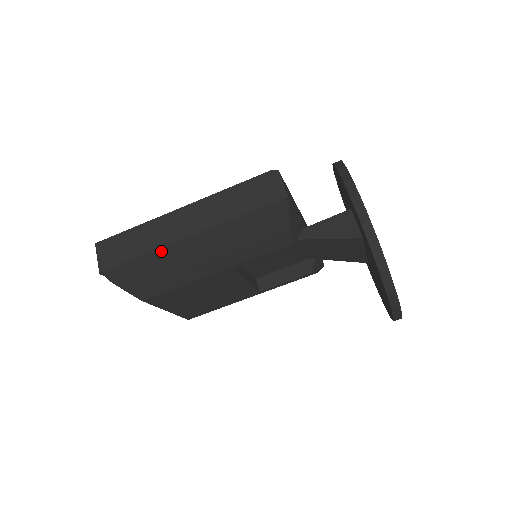
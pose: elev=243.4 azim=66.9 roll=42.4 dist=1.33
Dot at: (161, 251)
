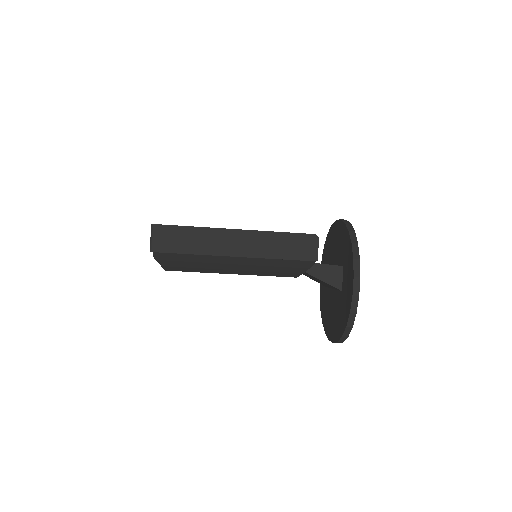
Dot at: (208, 256)
